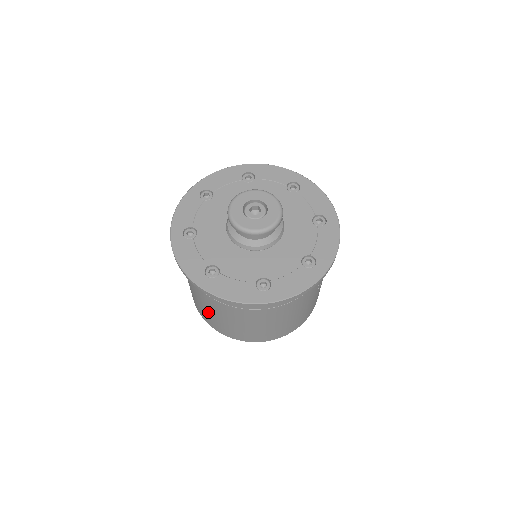
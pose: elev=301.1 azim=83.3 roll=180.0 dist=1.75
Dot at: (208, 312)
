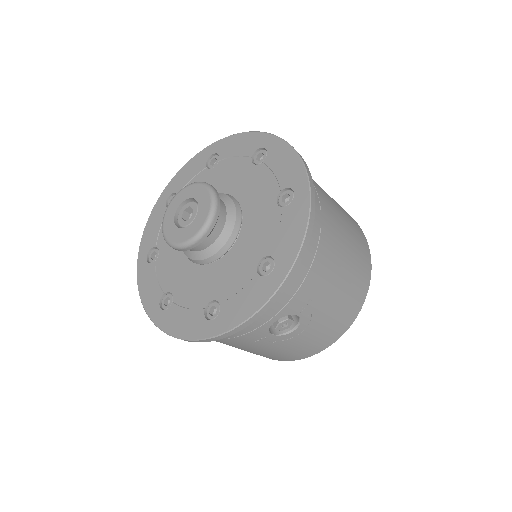
Dot at: occluded
